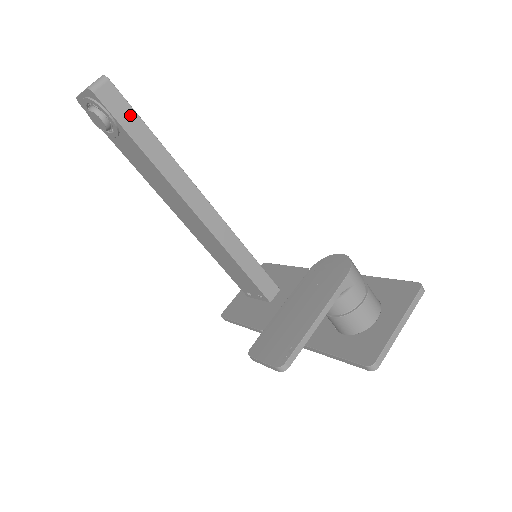
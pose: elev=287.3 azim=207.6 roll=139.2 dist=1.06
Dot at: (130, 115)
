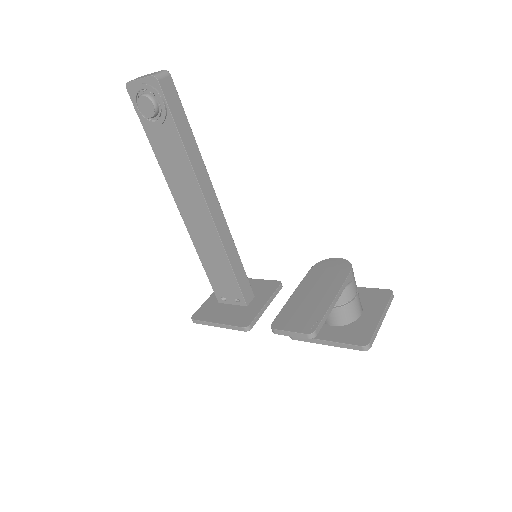
Dot at: (179, 109)
